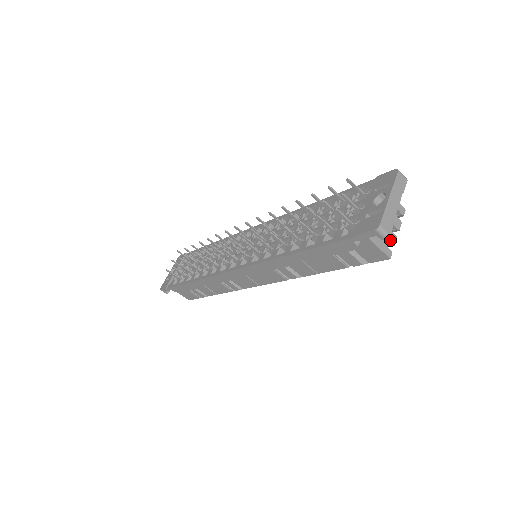
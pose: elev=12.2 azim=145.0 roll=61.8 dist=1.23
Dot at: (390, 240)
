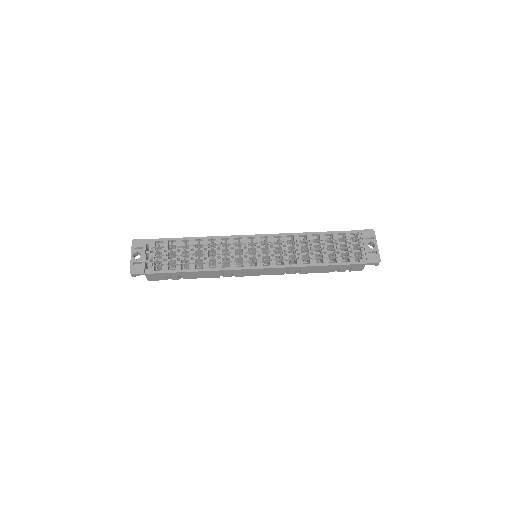
Dot at: occluded
